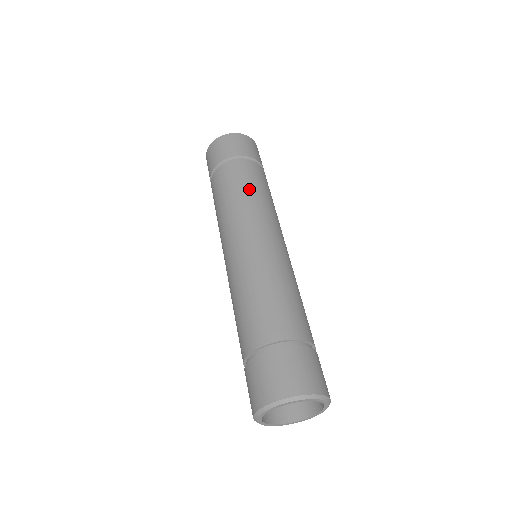
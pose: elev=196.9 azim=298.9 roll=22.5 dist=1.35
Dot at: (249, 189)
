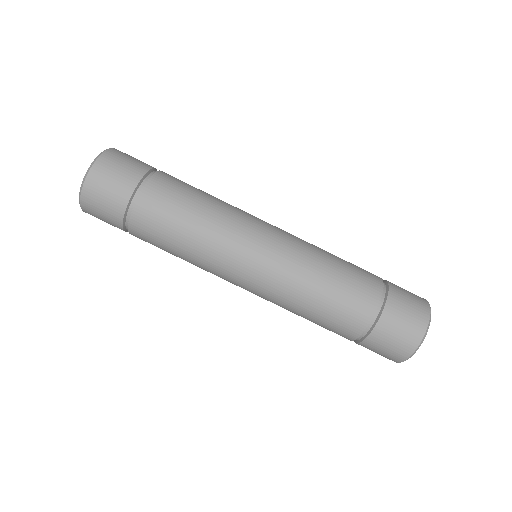
Dot at: (202, 200)
